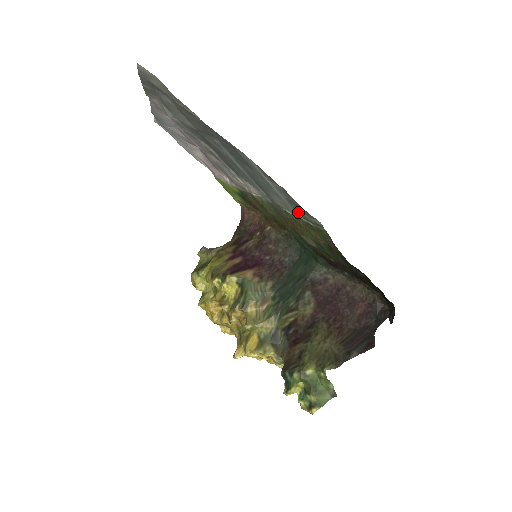
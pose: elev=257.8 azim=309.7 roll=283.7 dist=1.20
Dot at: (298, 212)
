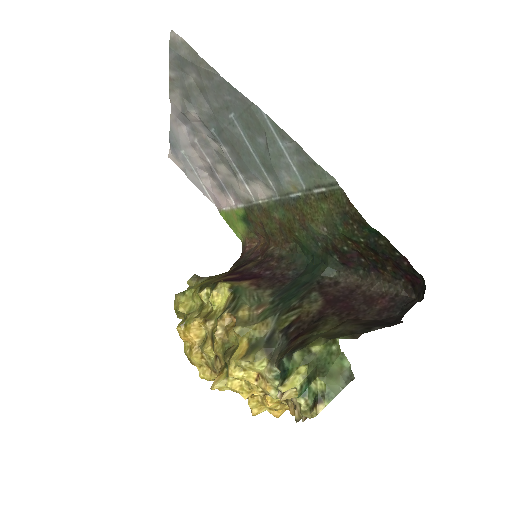
Dot at: (309, 183)
